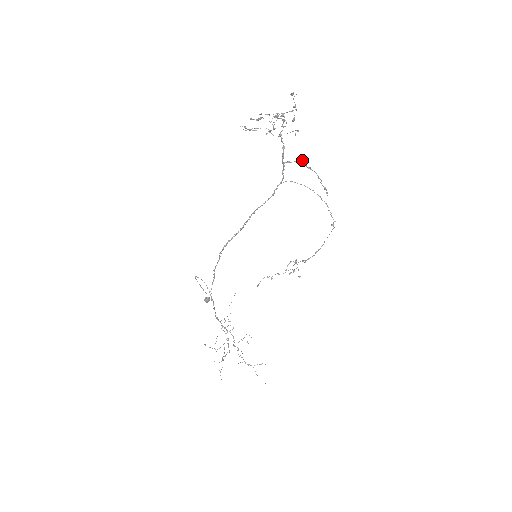
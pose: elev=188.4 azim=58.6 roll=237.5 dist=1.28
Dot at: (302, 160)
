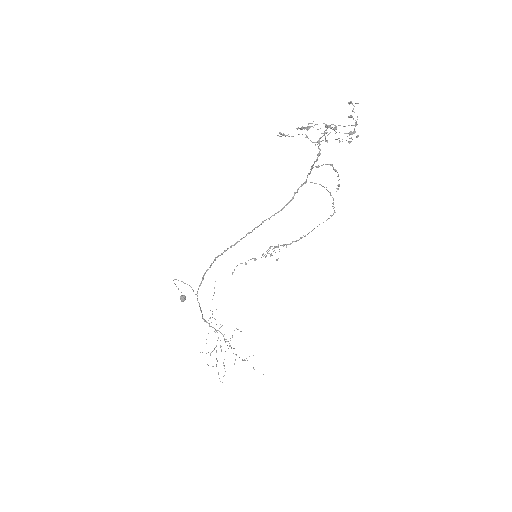
Dot at: (332, 164)
